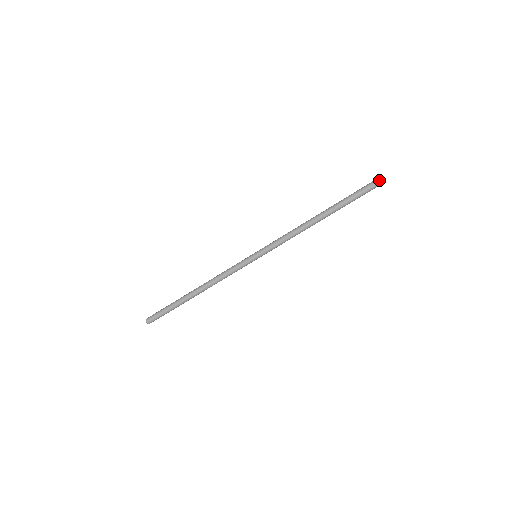
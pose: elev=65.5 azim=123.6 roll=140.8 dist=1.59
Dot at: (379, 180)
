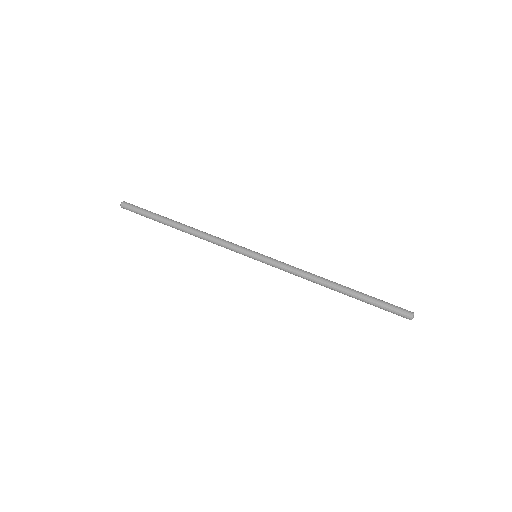
Dot at: occluded
